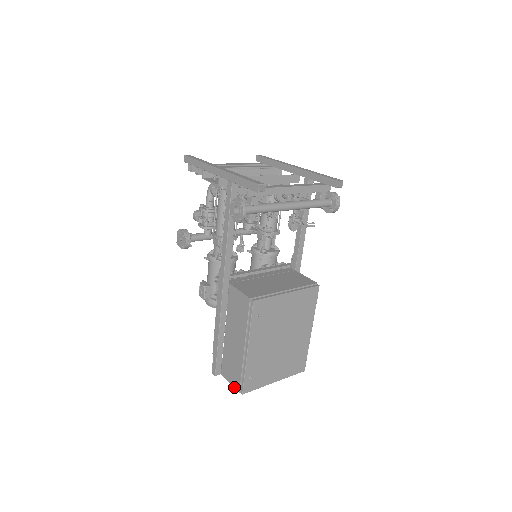
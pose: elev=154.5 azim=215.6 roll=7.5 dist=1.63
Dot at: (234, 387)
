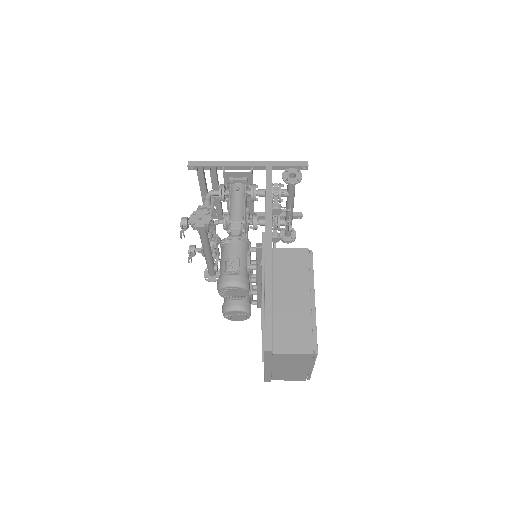
Dot at: (303, 352)
